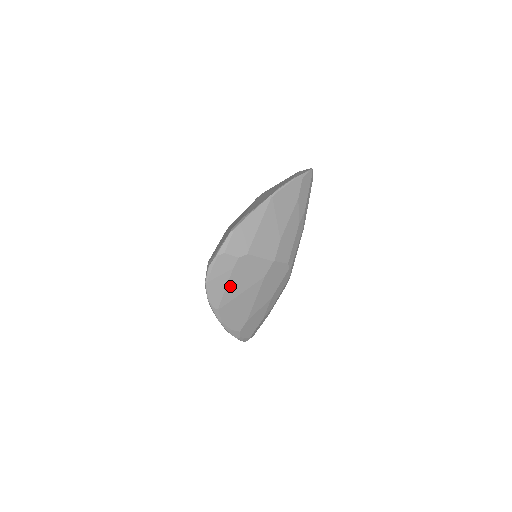
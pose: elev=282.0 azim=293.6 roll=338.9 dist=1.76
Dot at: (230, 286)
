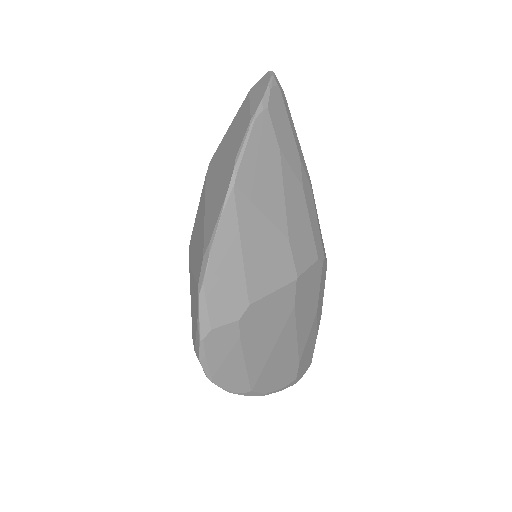
Dot at: (250, 357)
